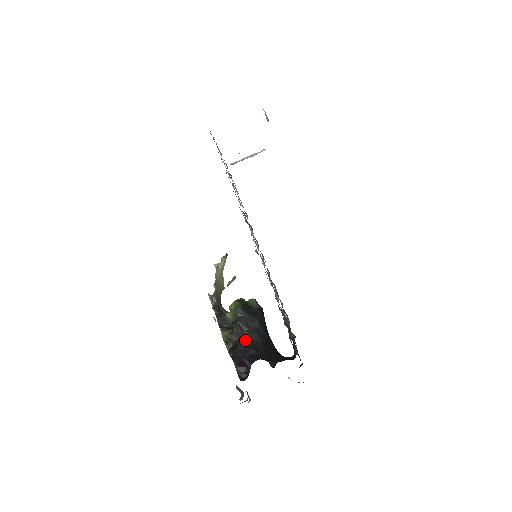
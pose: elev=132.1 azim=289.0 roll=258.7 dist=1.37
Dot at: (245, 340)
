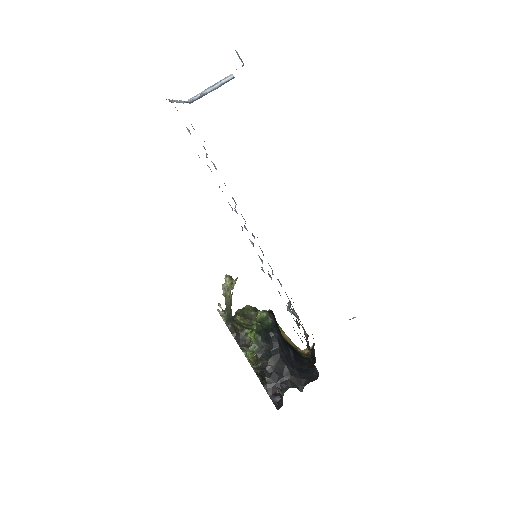
Dot at: (271, 369)
